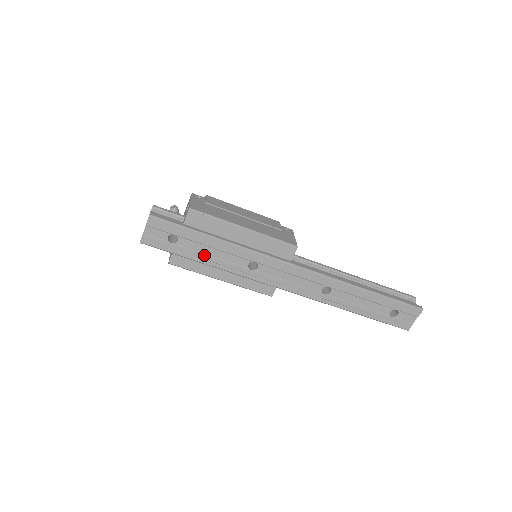
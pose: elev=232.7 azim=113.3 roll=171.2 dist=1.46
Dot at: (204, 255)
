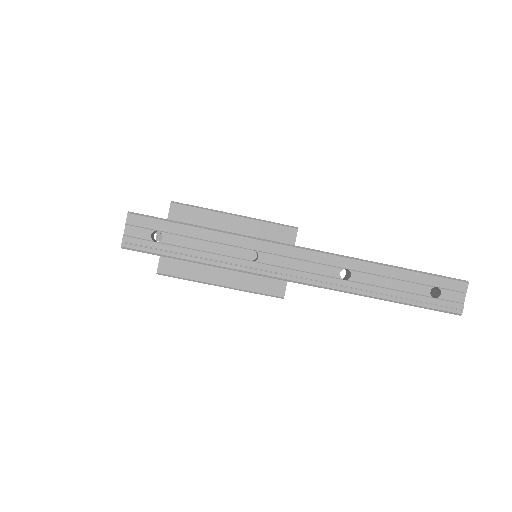
Dot at: (194, 251)
